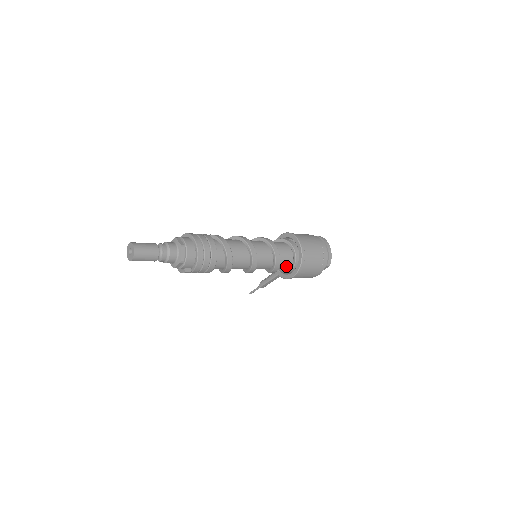
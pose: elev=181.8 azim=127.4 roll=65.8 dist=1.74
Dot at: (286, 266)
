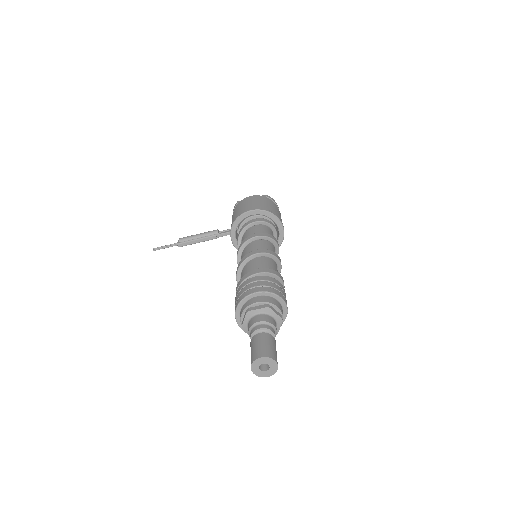
Dot at: occluded
